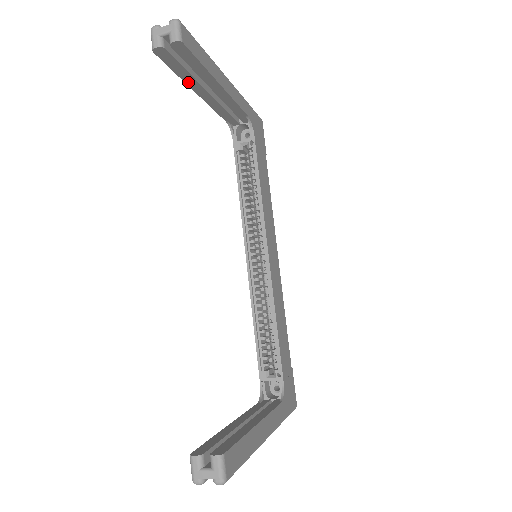
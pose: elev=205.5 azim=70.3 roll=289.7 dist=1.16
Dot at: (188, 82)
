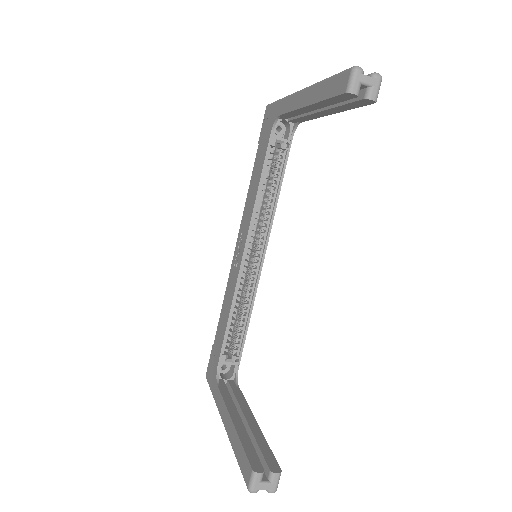
Dot at: (318, 104)
